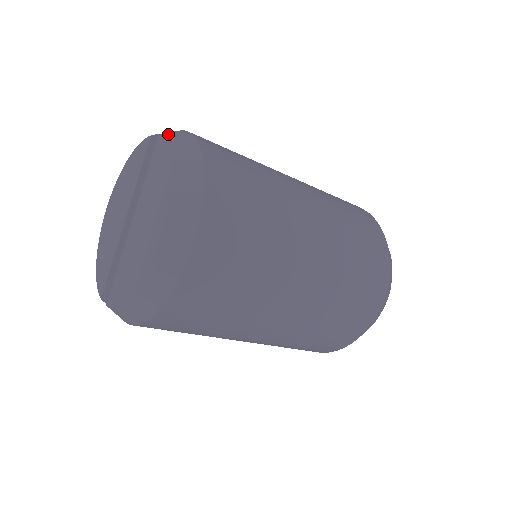
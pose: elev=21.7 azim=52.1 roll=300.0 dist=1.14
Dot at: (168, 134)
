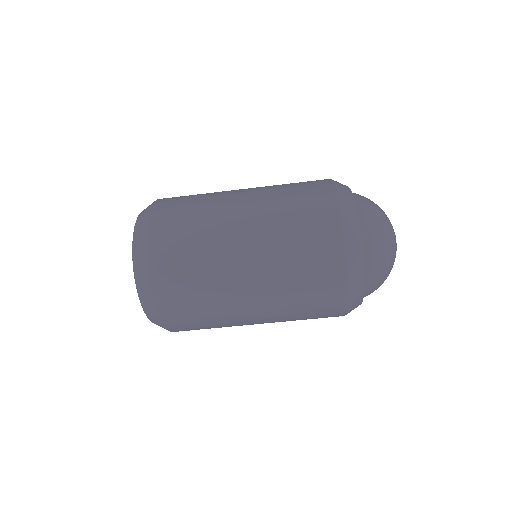
Dot at: occluded
